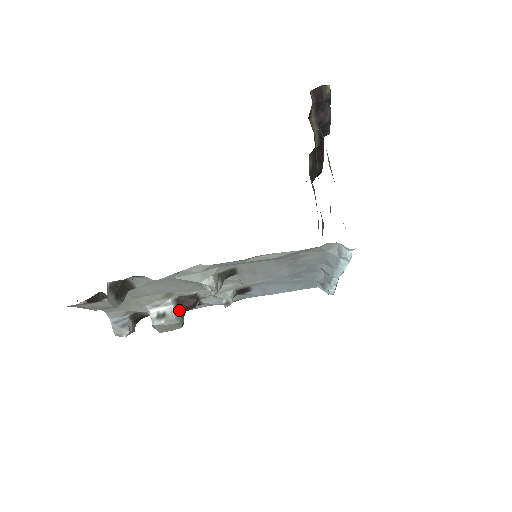
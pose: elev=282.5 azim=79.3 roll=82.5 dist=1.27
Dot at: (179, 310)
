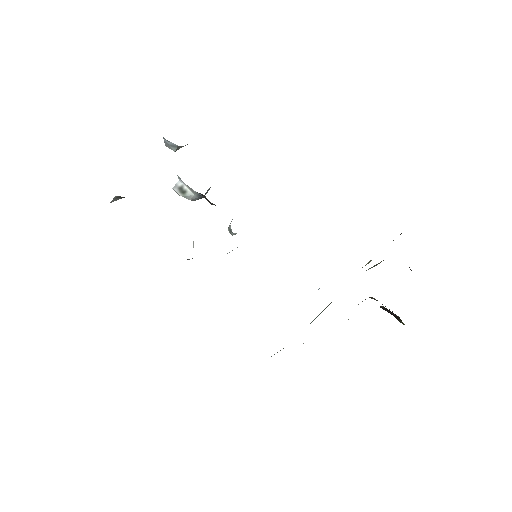
Dot at: (200, 196)
